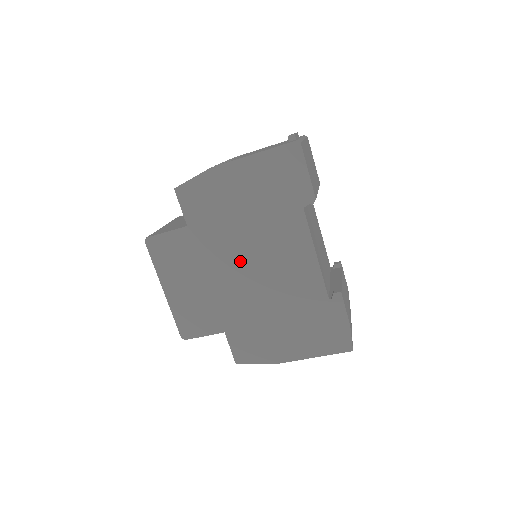
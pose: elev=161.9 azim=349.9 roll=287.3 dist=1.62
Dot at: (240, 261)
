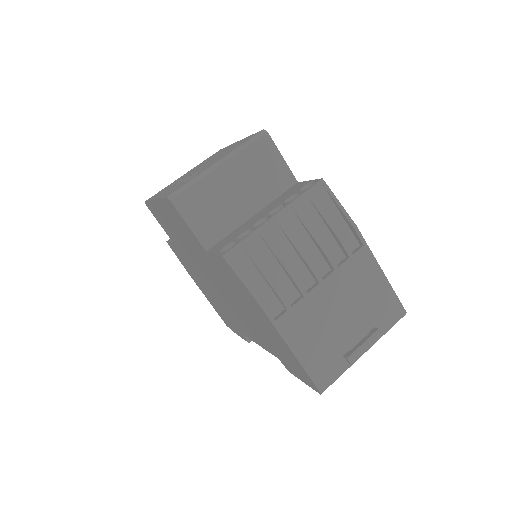
Dot at: (218, 285)
